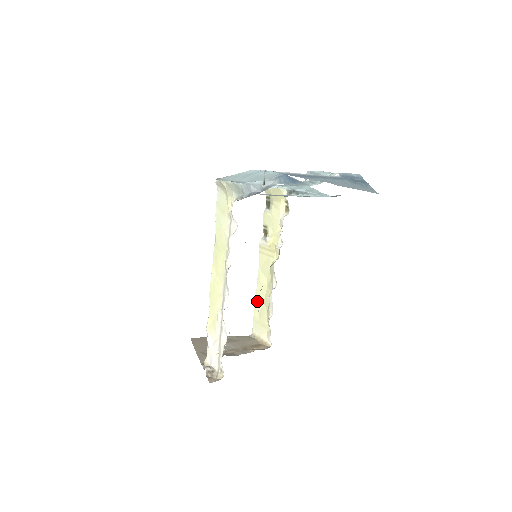
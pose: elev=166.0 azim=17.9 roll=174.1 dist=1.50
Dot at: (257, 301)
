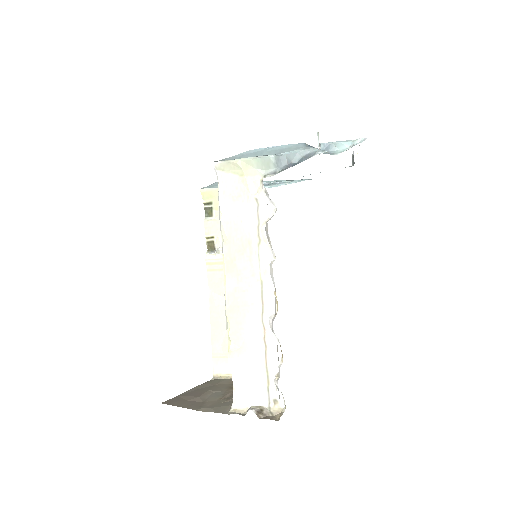
Dot at: (215, 331)
